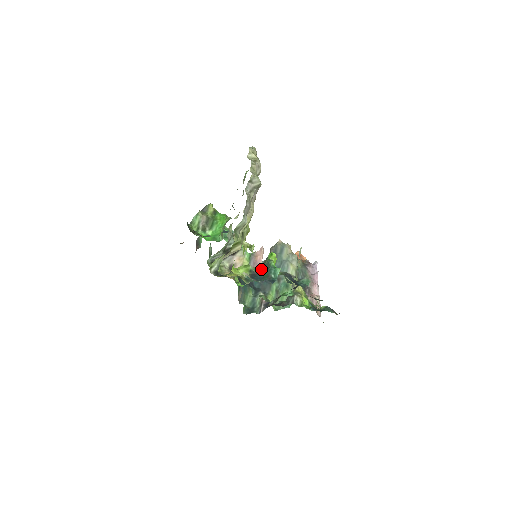
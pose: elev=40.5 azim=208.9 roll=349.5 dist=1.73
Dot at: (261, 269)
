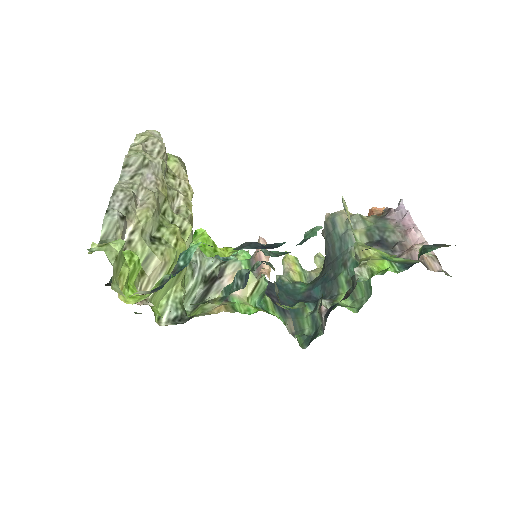
Dot at: occluded
